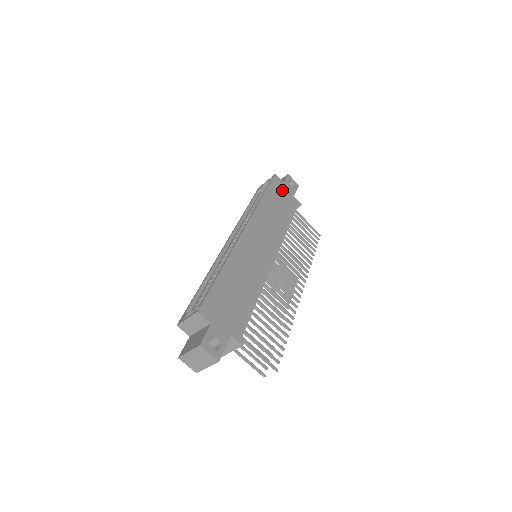
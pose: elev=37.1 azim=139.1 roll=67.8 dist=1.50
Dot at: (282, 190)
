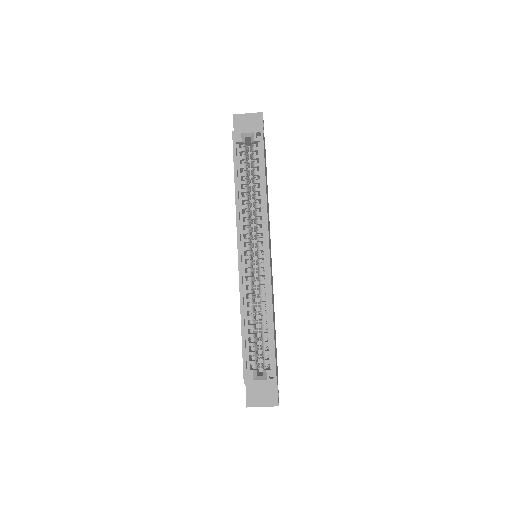
Dot at: occluded
